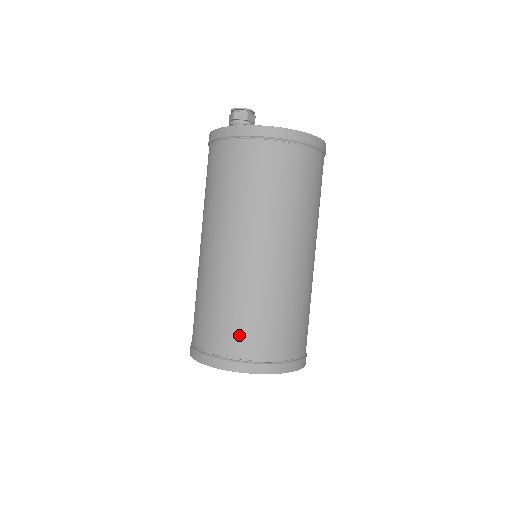
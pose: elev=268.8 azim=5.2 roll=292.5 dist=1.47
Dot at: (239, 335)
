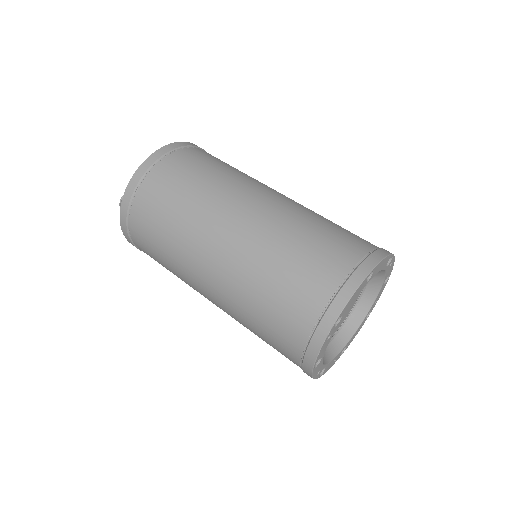
Dot at: (306, 281)
